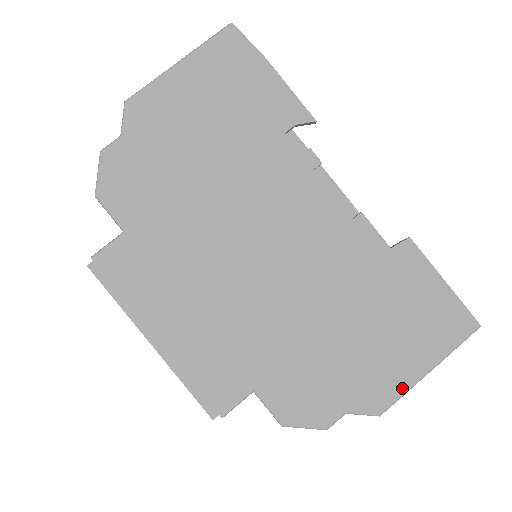
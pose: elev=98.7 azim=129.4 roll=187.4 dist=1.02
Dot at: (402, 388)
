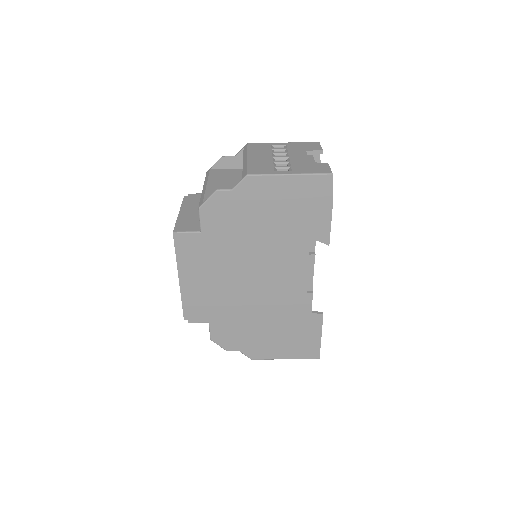
Dot at: (269, 357)
